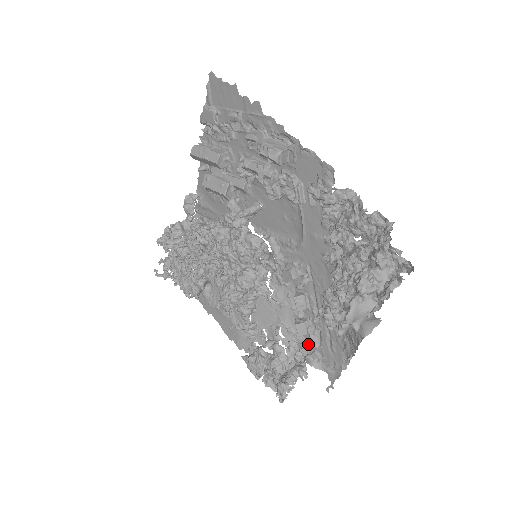
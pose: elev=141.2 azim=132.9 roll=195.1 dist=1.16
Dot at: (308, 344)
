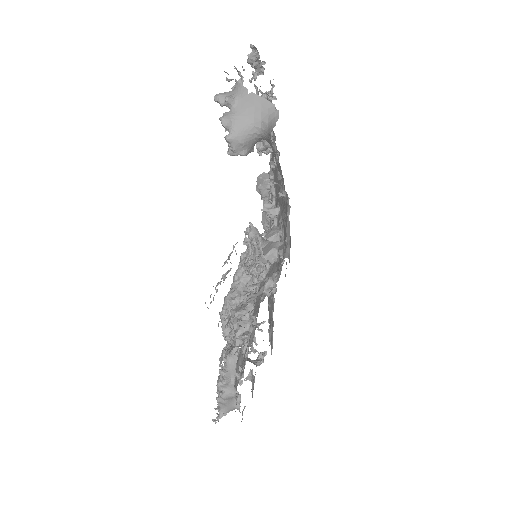
Dot at: (281, 266)
